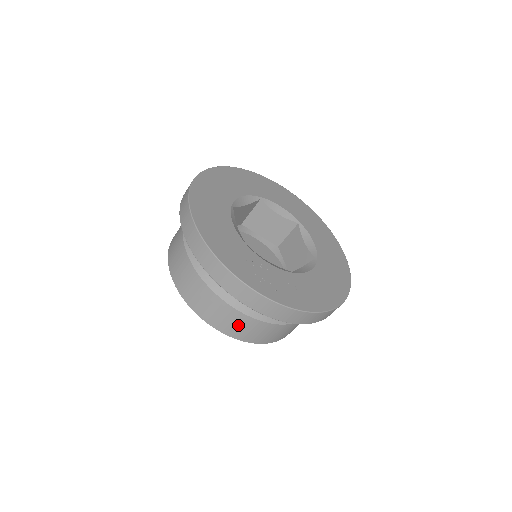
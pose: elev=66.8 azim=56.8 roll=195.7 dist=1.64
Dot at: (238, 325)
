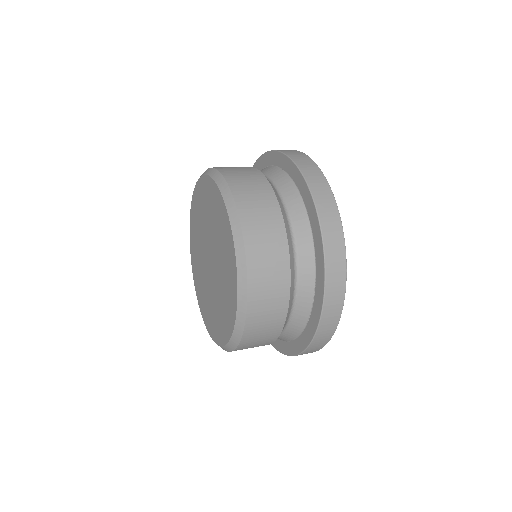
Dot at: (264, 221)
